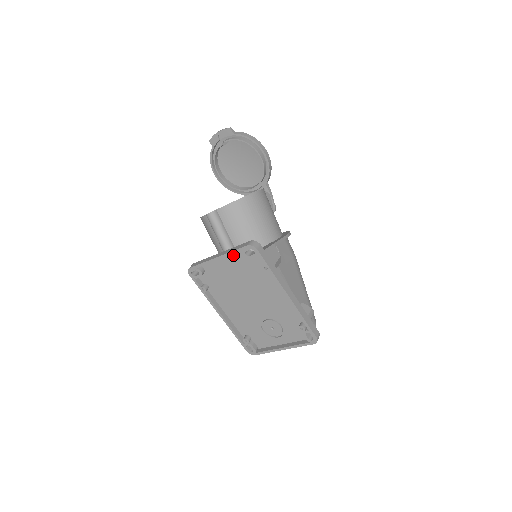
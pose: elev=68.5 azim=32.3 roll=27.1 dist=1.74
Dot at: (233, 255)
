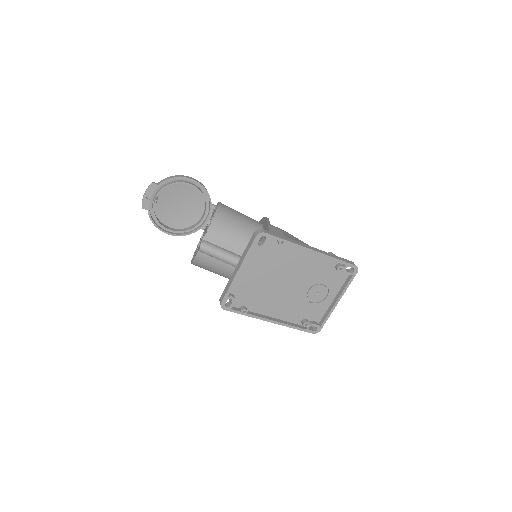
Dot at: (248, 258)
